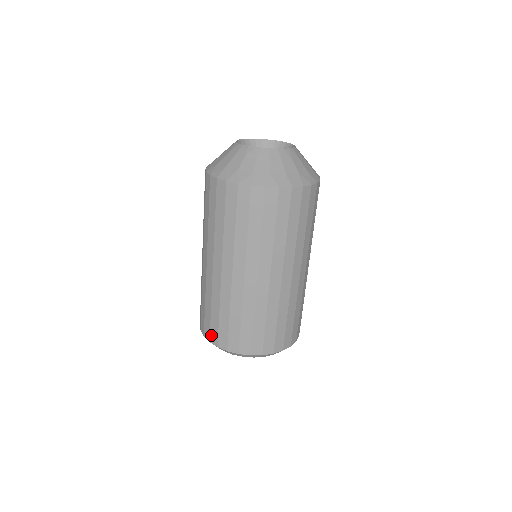
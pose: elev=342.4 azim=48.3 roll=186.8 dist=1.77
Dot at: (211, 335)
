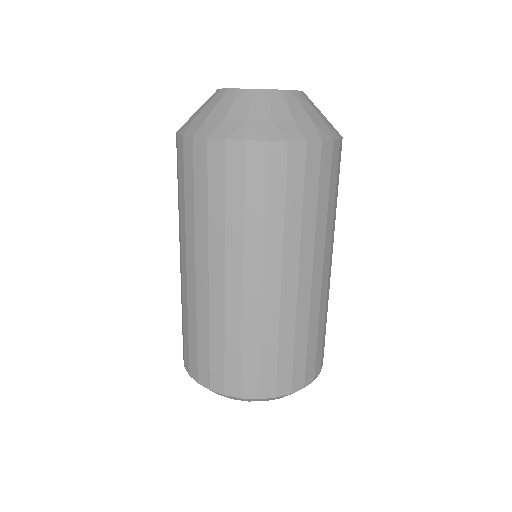
Dot at: (199, 373)
